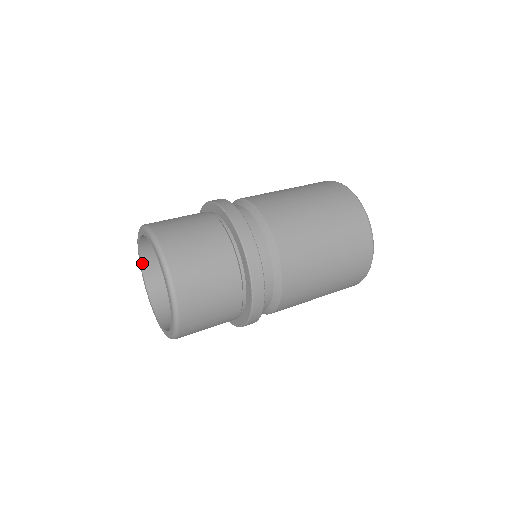
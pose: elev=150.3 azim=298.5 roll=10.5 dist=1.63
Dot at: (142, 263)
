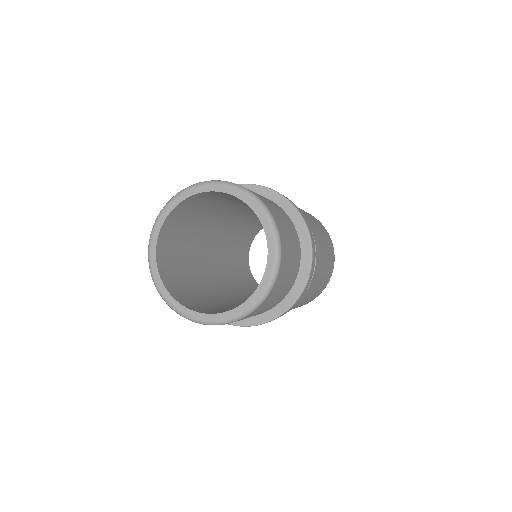
Dot at: (158, 237)
